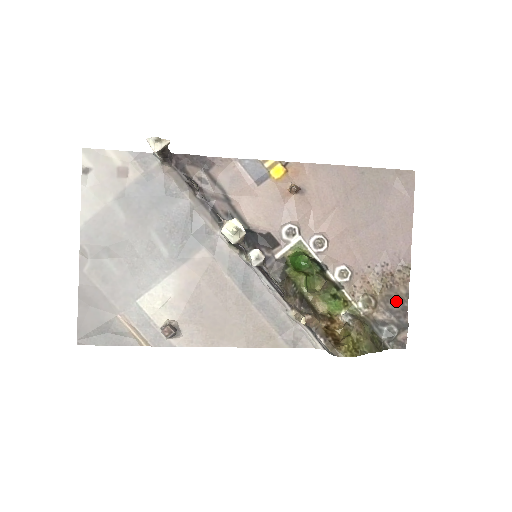
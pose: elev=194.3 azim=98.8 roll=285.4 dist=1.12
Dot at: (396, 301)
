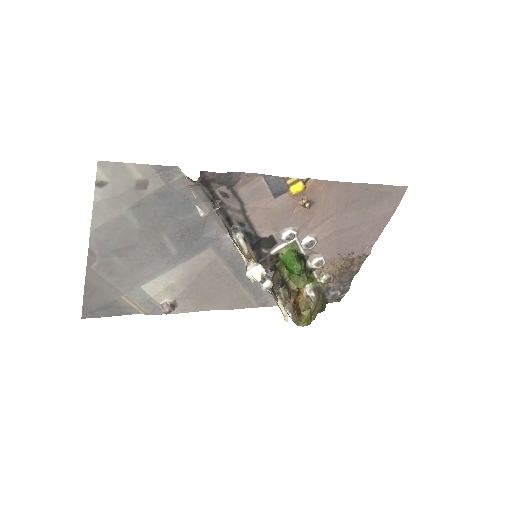
Dot at: (348, 275)
